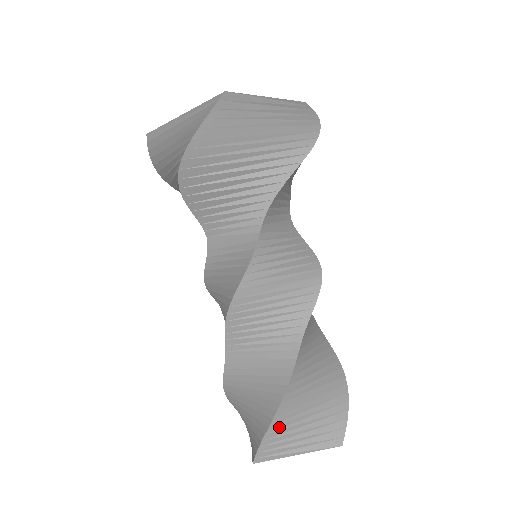
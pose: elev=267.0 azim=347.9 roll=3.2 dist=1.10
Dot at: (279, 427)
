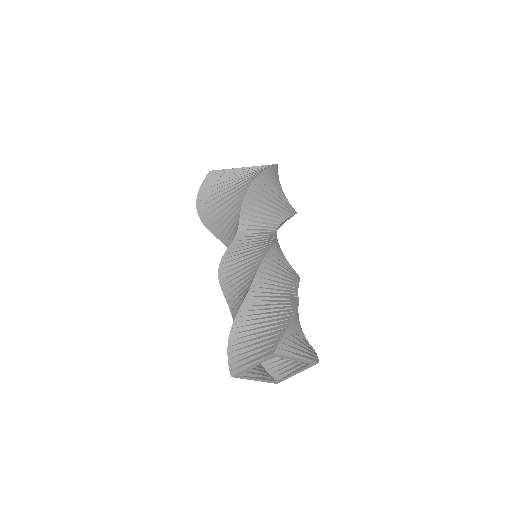
Dot at: (293, 329)
